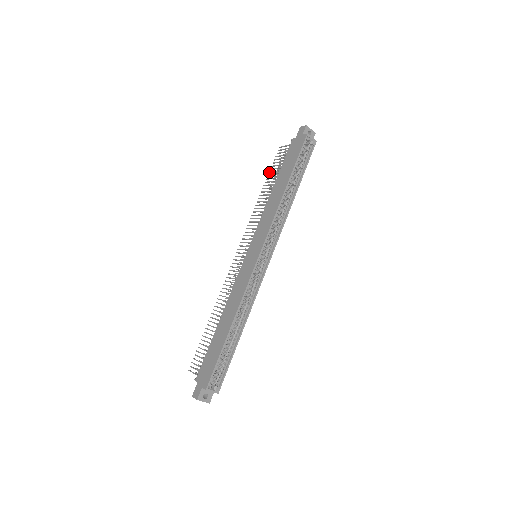
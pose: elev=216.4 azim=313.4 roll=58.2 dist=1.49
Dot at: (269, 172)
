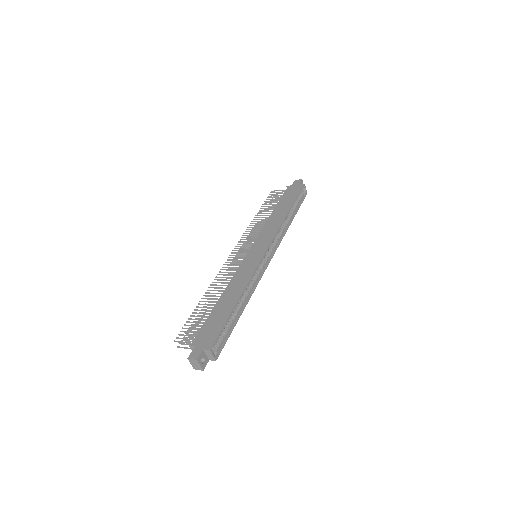
Dot at: (263, 204)
